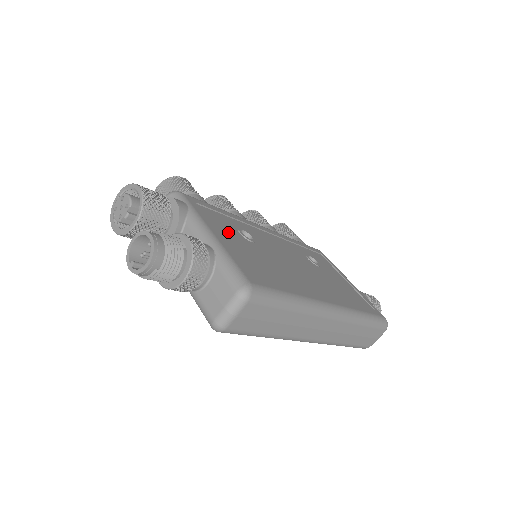
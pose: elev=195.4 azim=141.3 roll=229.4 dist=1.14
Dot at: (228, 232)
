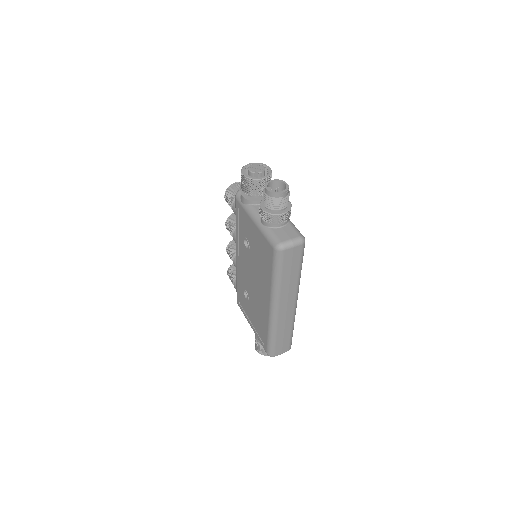
Dot at: occluded
